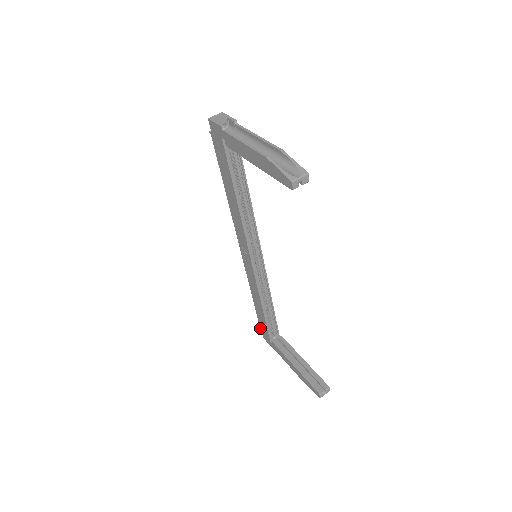
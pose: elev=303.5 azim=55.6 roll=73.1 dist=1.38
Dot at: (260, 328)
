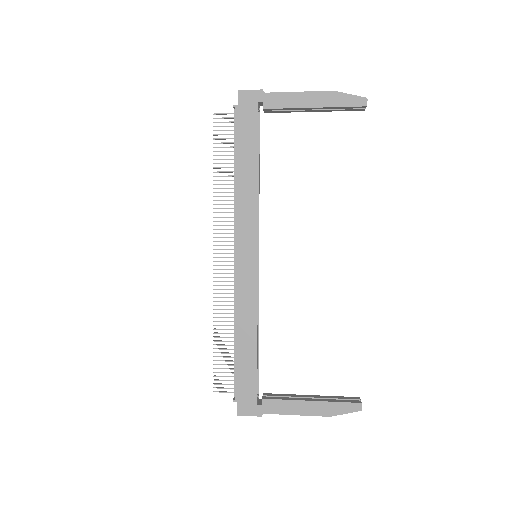
Dot at: (235, 396)
